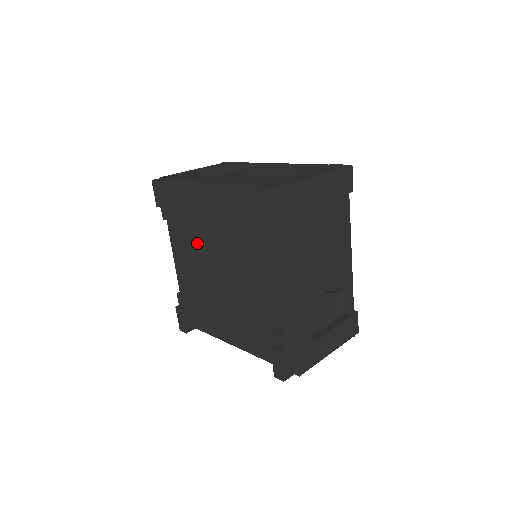
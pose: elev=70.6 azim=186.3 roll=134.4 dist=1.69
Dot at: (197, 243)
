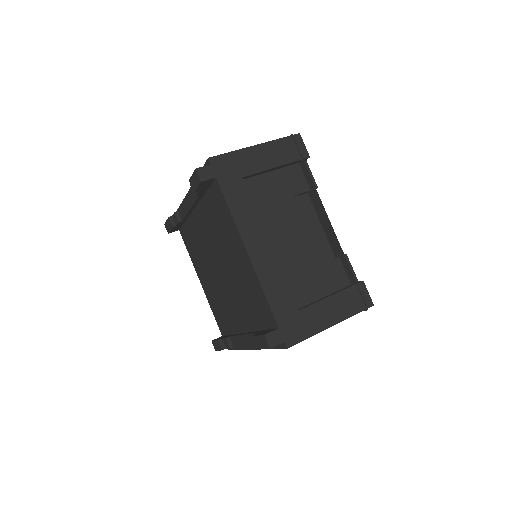
Dot at: (210, 230)
